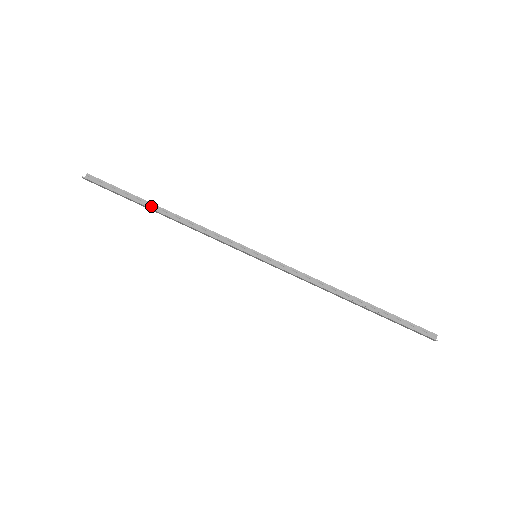
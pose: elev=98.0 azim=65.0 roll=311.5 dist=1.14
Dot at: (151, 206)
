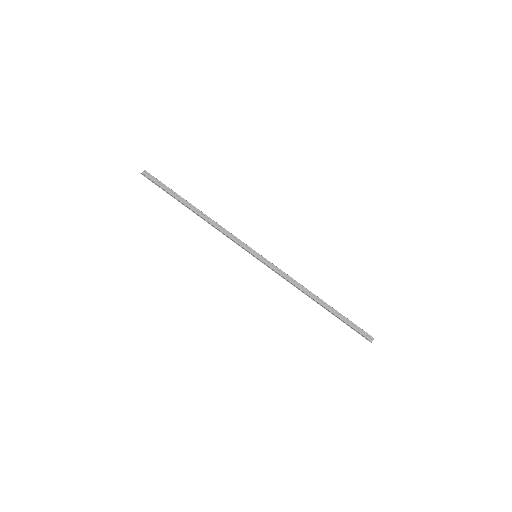
Dot at: (187, 204)
